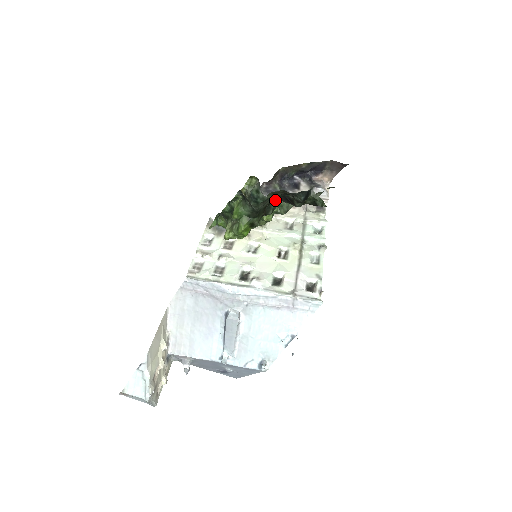
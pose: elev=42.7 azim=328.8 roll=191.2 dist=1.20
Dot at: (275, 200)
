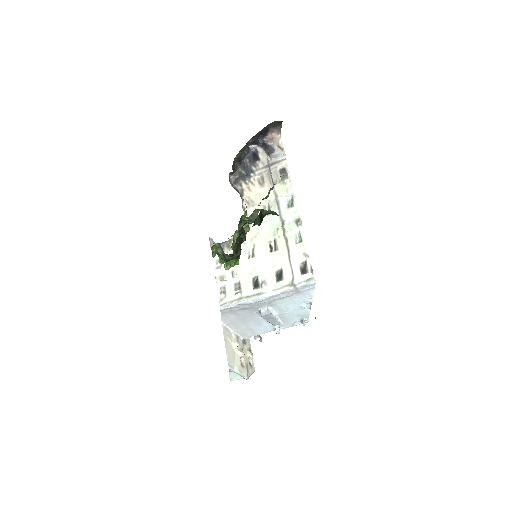
Dot at: (241, 232)
